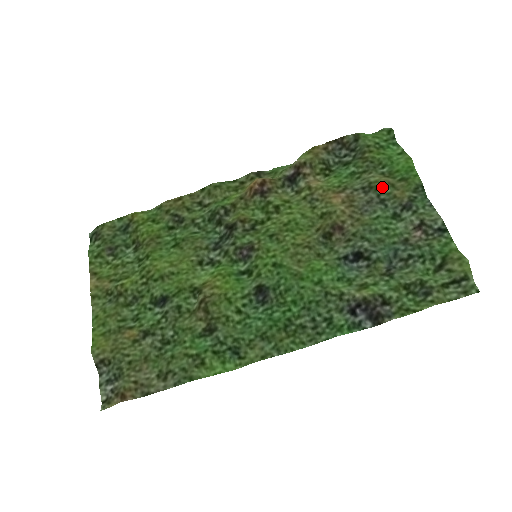
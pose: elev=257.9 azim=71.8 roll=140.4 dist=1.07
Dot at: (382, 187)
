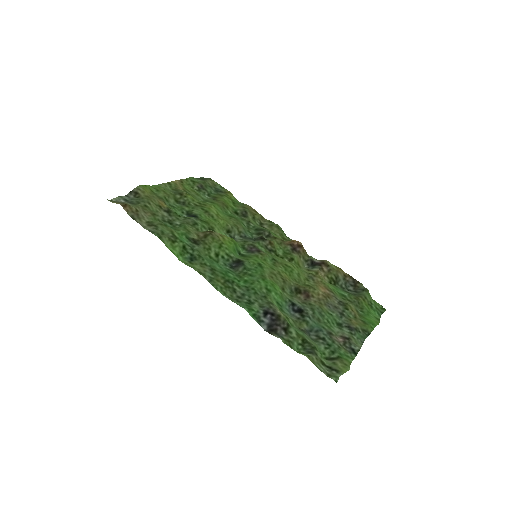
Dot at: (350, 311)
